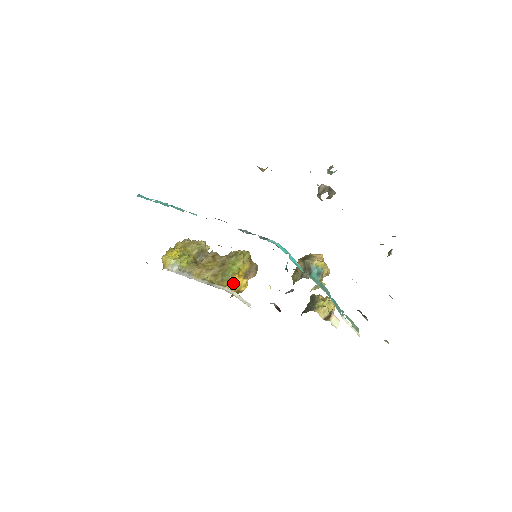
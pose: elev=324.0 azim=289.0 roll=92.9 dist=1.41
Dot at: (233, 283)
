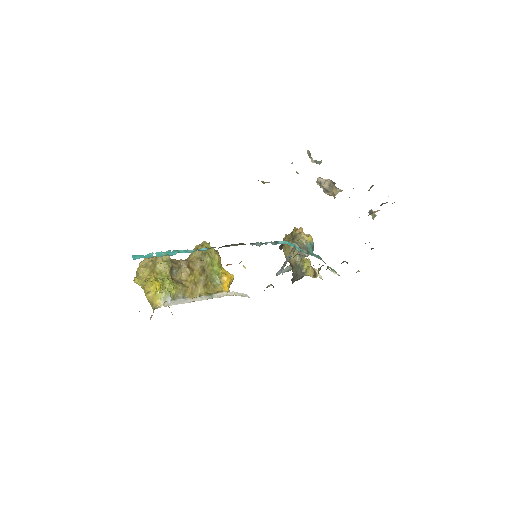
Dot at: (226, 284)
